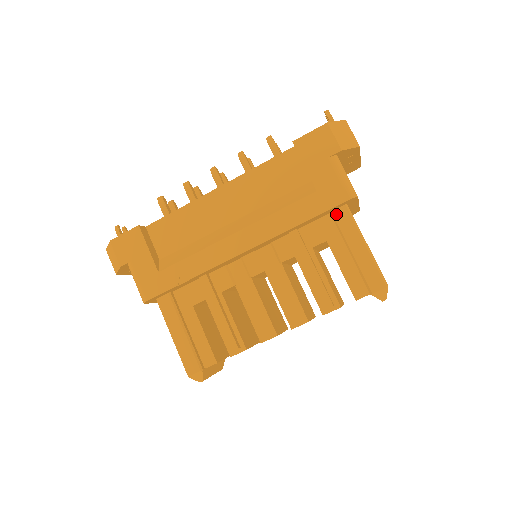
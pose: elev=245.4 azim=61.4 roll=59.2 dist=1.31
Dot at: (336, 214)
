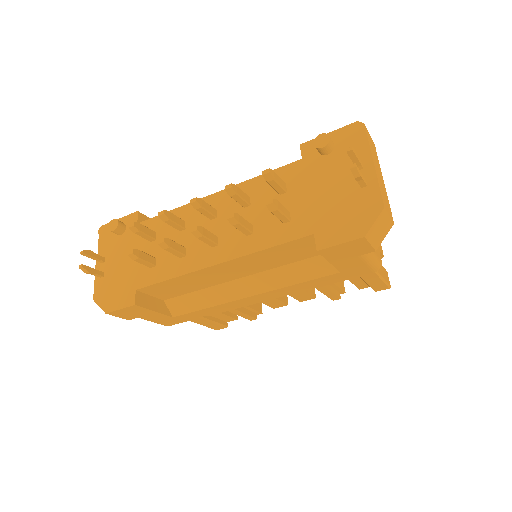
Dot at: occluded
